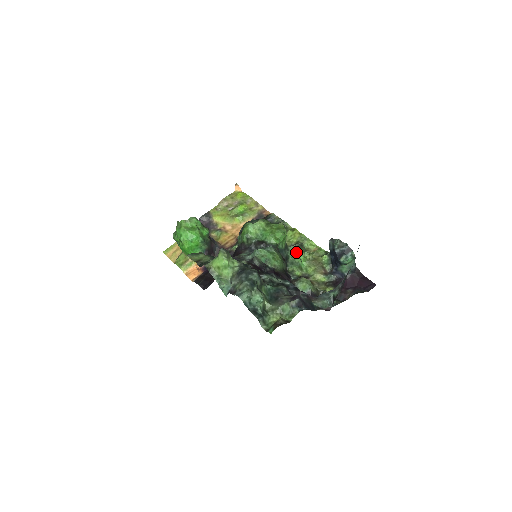
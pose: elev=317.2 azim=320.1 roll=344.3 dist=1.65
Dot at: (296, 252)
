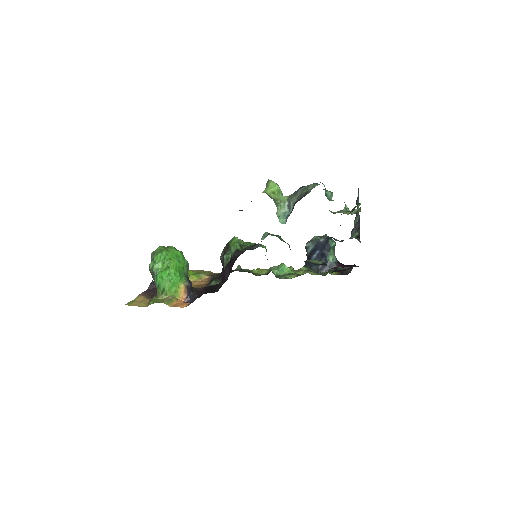
Dot at: (278, 269)
